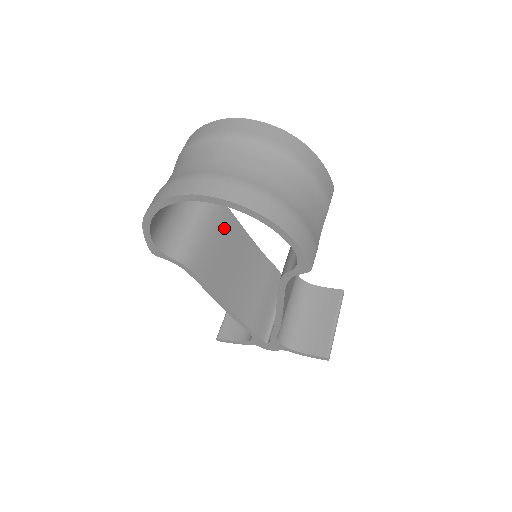
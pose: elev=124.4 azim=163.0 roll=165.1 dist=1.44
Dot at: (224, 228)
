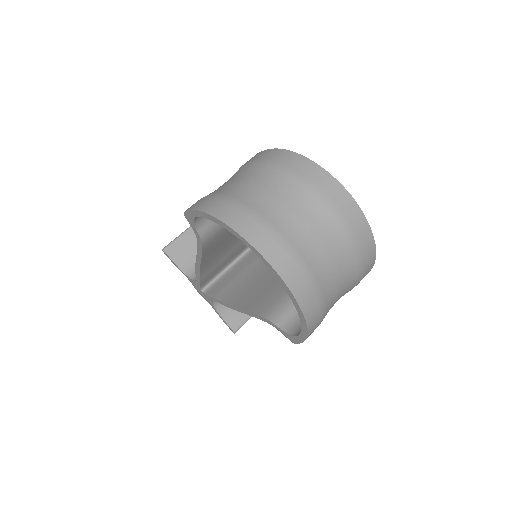
Dot at: occluded
